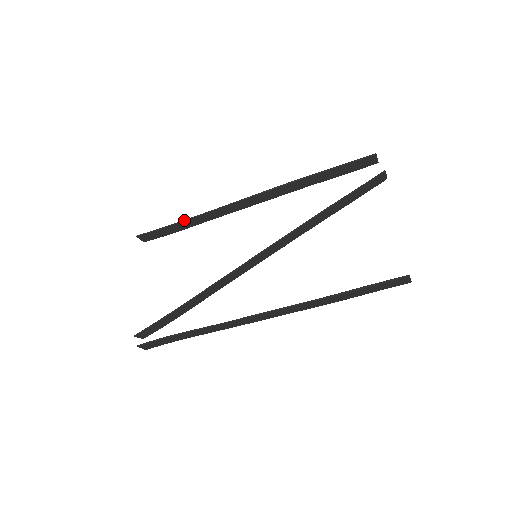
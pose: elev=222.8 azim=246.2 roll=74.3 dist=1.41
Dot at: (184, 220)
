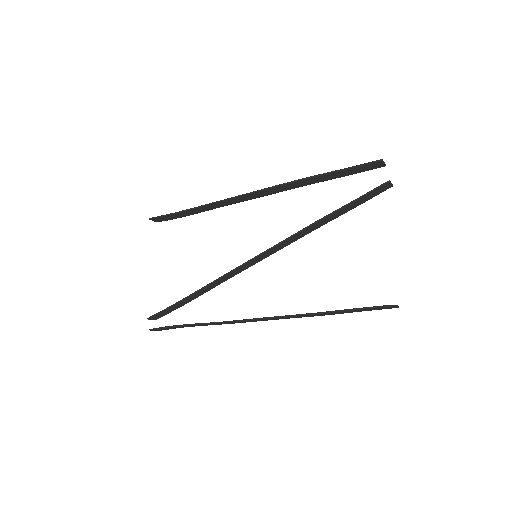
Dot at: (191, 208)
